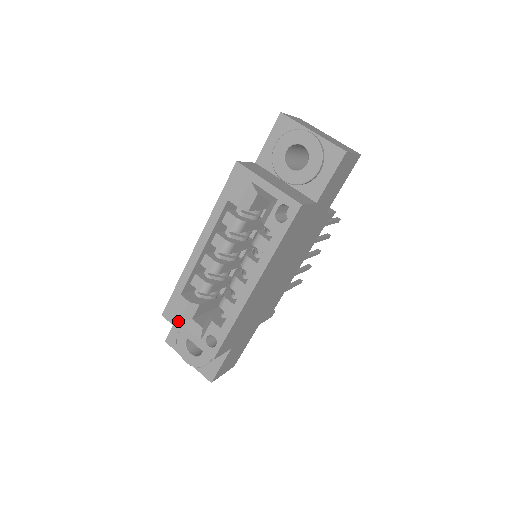
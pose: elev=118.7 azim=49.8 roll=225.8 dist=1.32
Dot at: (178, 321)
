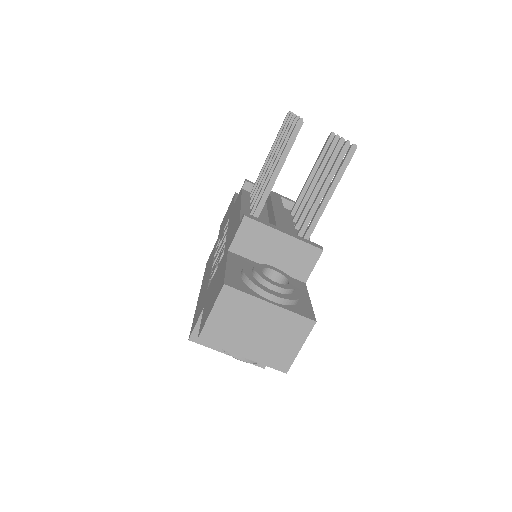
Dot at: occluded
